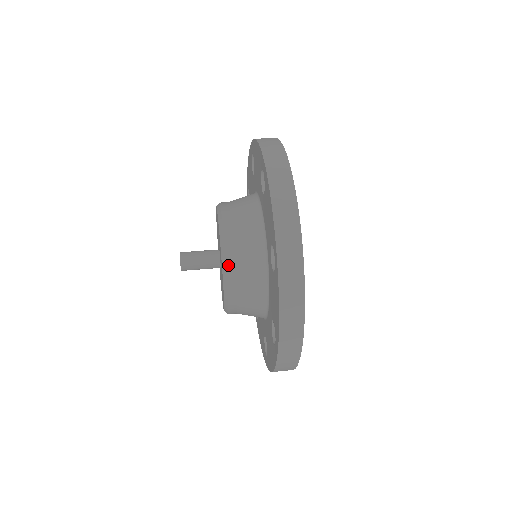
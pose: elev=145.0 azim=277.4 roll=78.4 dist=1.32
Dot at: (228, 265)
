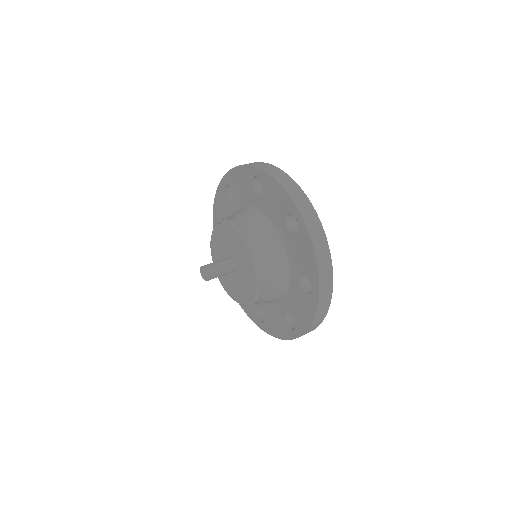
Dot at: (254, 249)
